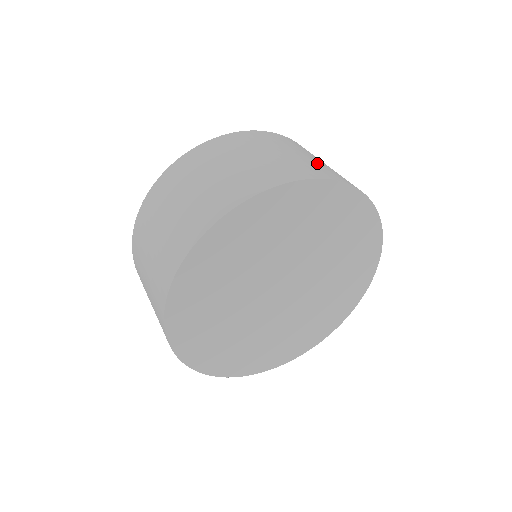
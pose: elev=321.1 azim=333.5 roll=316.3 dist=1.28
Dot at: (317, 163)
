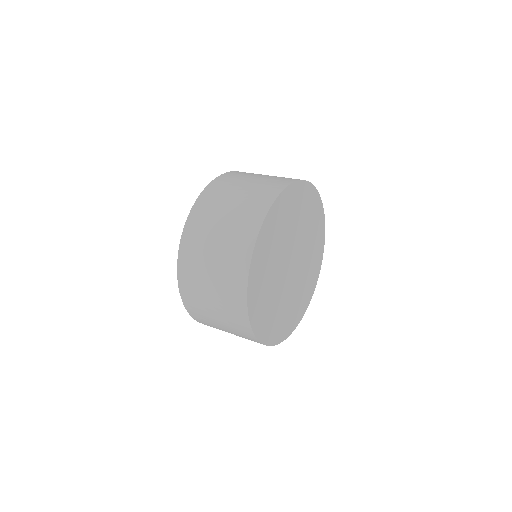
Dot at: occluded
